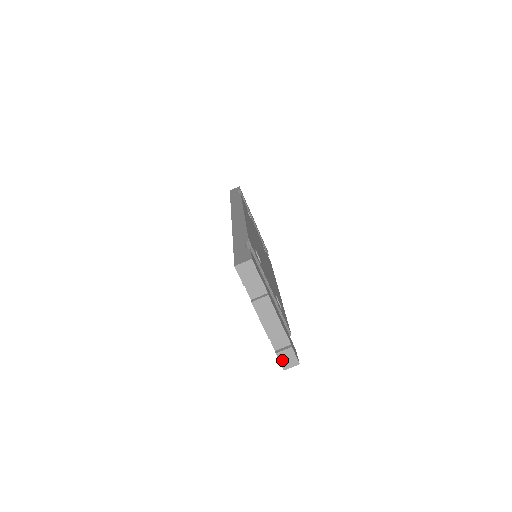
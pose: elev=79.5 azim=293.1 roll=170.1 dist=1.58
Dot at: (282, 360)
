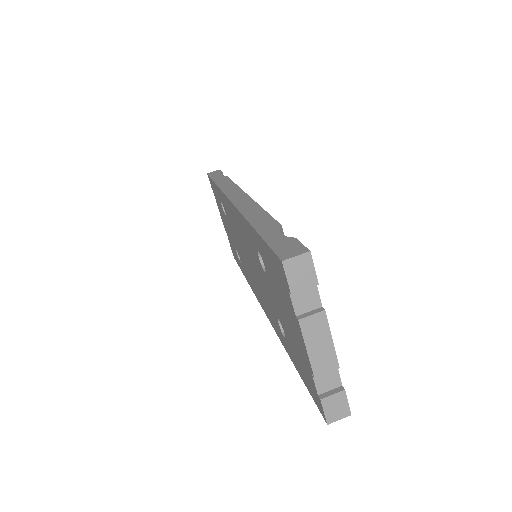
Dot at: (328, 409)
